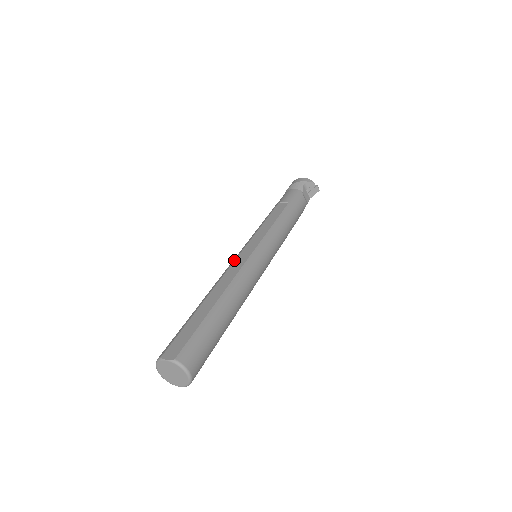
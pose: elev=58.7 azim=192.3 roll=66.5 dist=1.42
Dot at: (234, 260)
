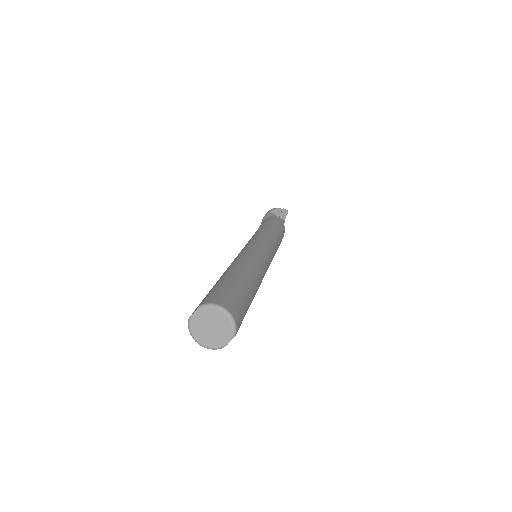
Dot at: occluded
